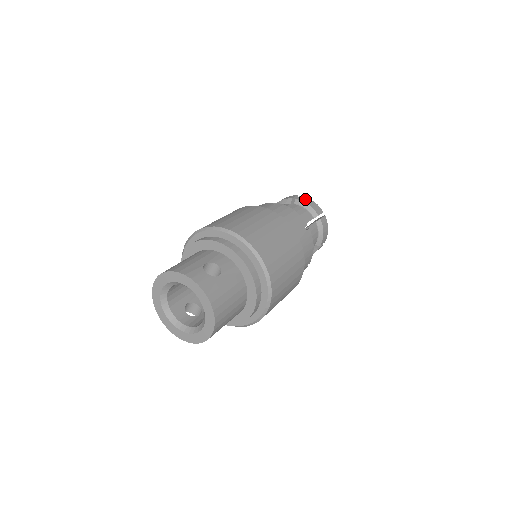
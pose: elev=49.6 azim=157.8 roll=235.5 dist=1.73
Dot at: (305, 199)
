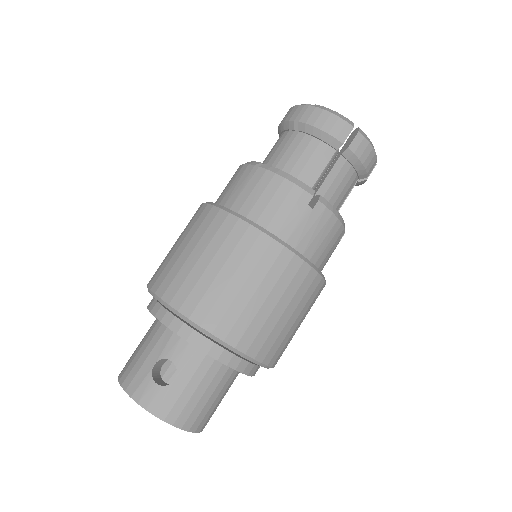
Dot at: (315, 116)
